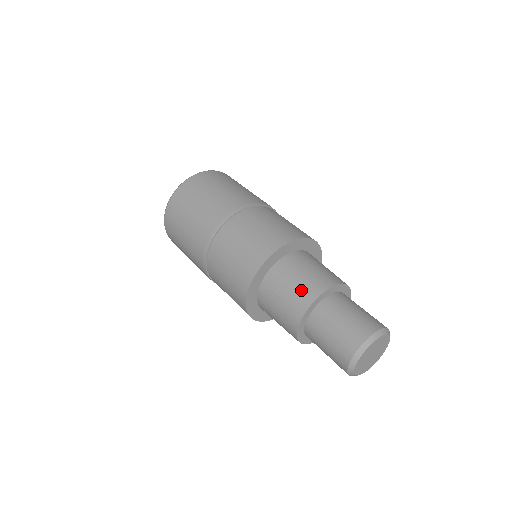
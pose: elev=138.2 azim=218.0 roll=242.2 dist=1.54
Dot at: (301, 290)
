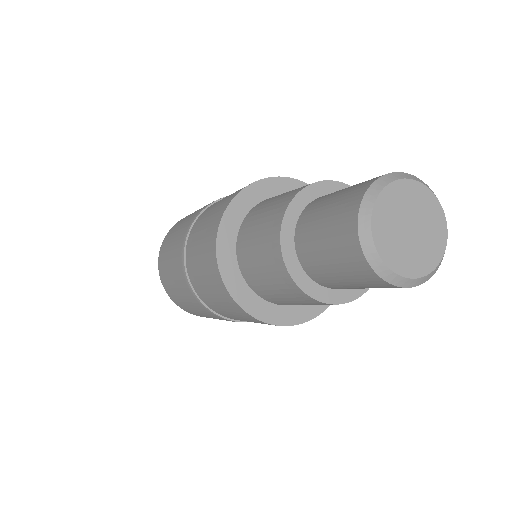
Dot at: (268, 220)
